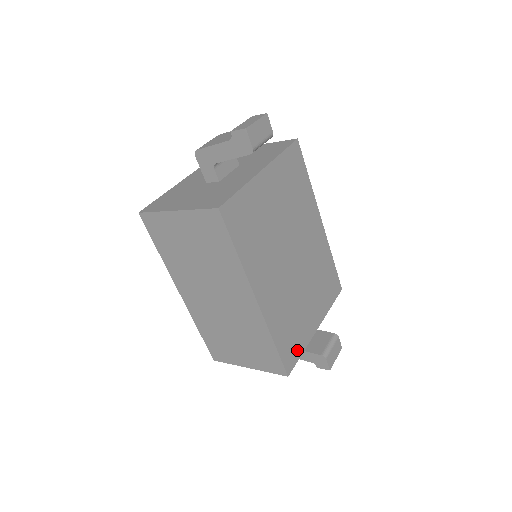
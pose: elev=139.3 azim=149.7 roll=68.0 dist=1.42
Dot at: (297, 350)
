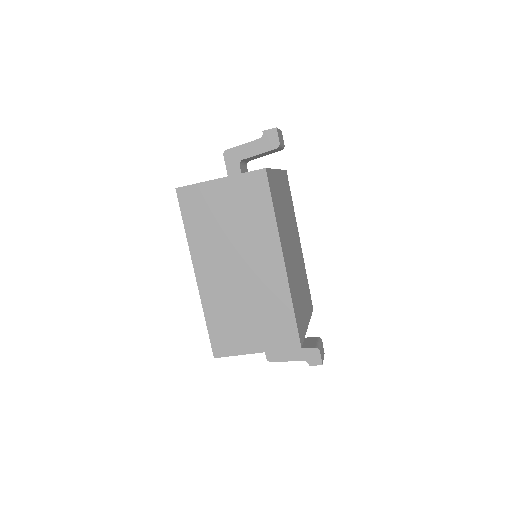
Dot at: (302, 330)
